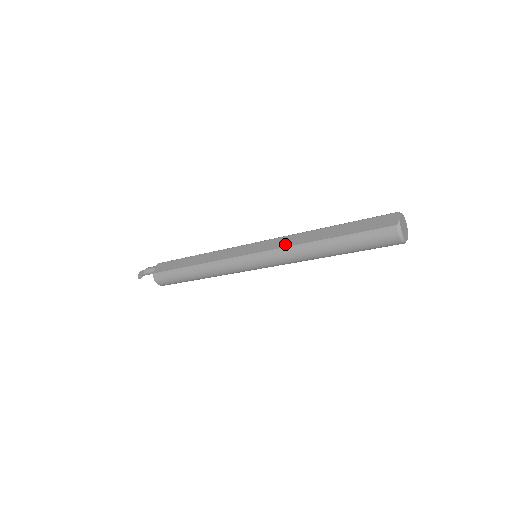
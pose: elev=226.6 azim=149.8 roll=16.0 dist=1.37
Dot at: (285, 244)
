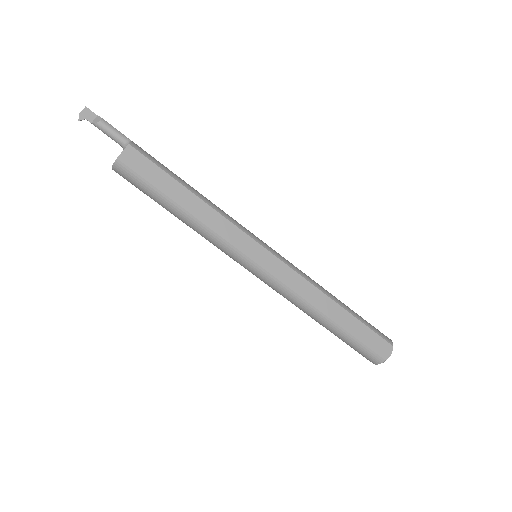
Dot at: (297, 288)
